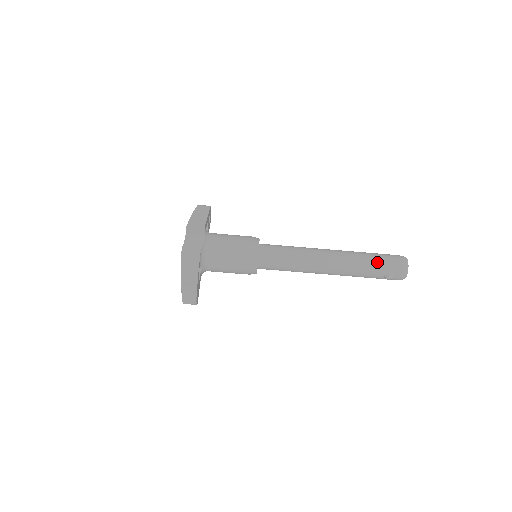
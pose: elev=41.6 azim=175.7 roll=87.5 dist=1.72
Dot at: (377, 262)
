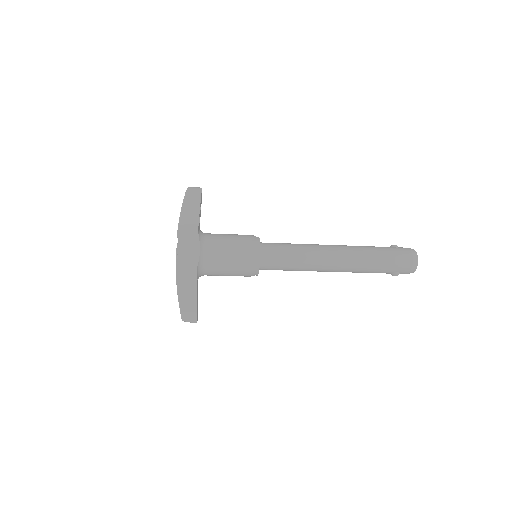
Dot at: (385, 264)
